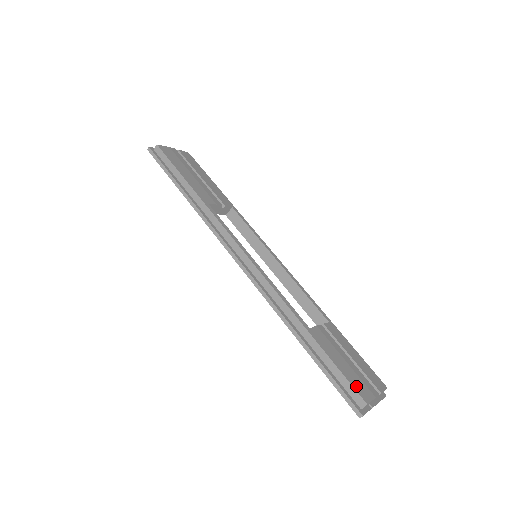
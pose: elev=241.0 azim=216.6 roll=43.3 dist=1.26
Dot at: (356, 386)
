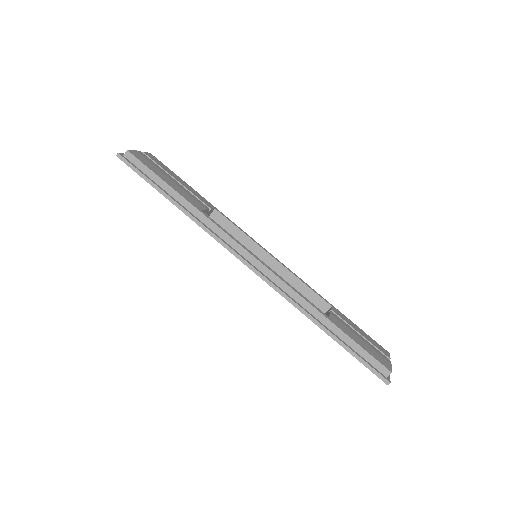
Dot at: (378, 359)
